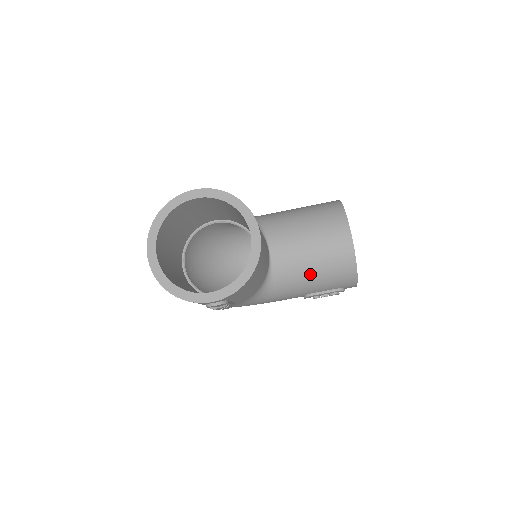
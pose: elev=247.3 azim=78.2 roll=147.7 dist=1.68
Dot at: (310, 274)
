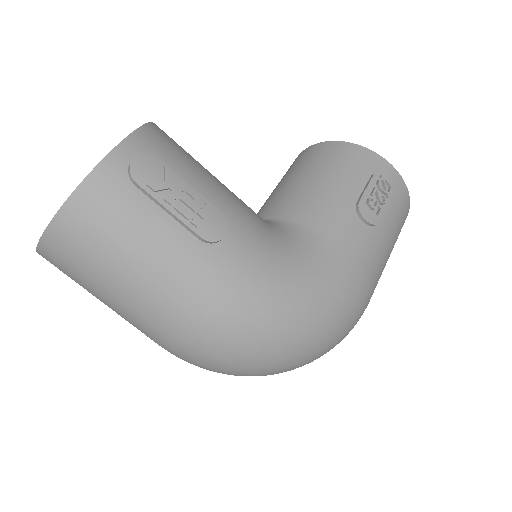
Dot at: (310, 183)
